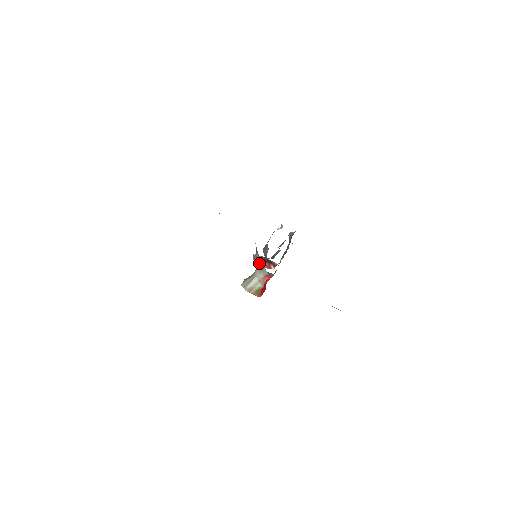
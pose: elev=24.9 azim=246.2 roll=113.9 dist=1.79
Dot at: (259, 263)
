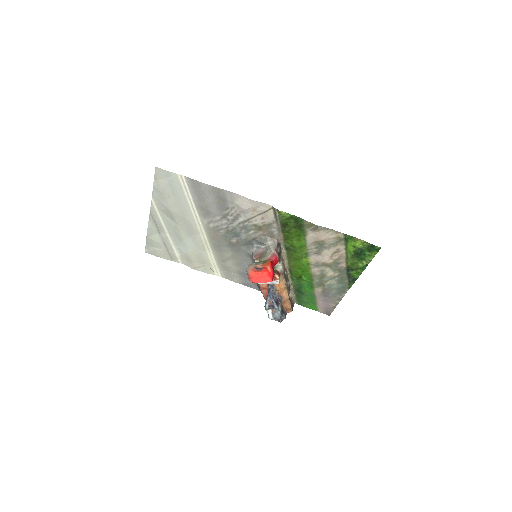
Dot at: (260, 256)
